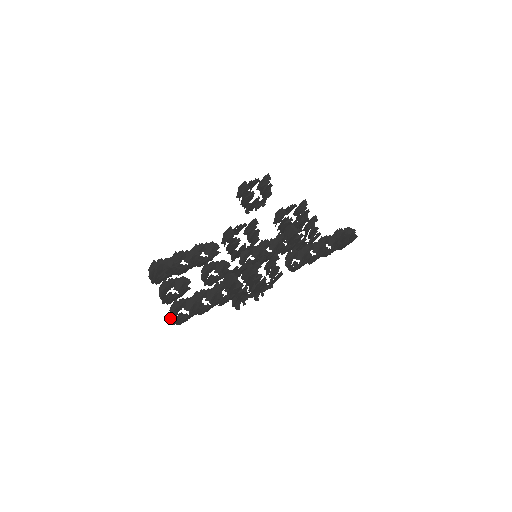
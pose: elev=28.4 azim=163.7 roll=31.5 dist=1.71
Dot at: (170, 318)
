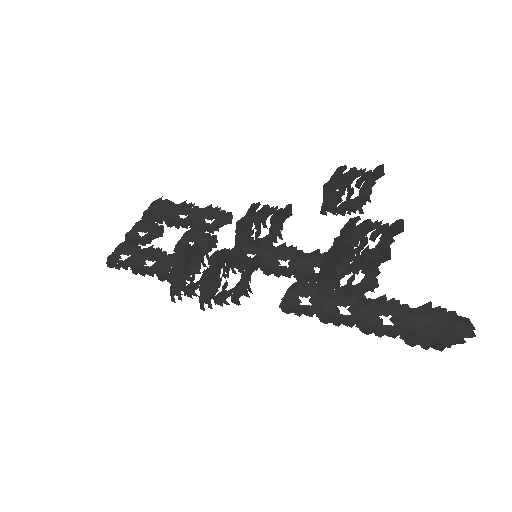
Dot at: occluded
